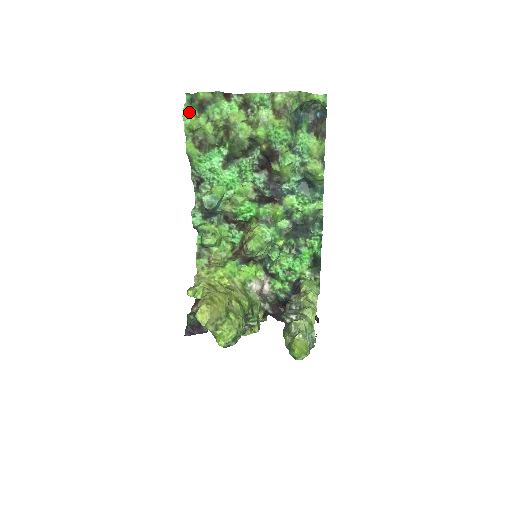
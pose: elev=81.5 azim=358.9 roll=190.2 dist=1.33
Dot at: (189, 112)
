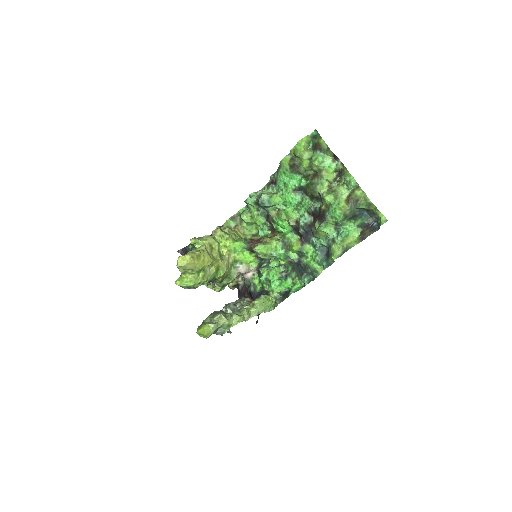
Dot at: (305, 142)
